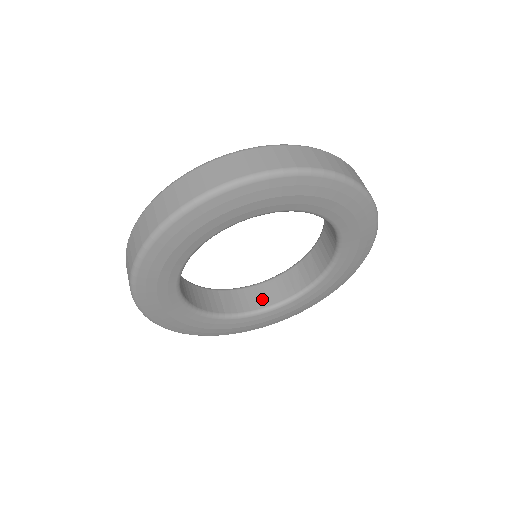
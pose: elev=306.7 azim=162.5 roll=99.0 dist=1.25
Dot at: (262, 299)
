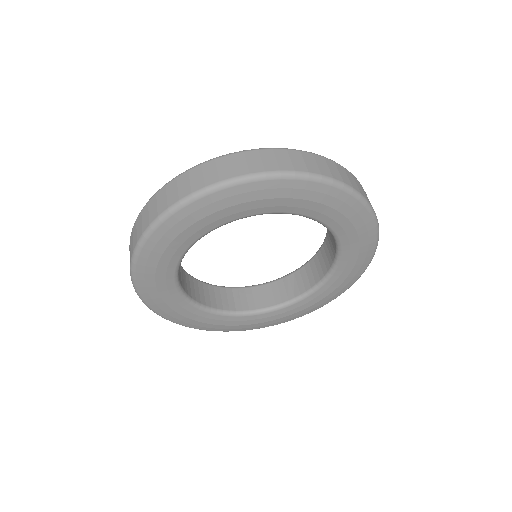
Dot at: (206, 297)
